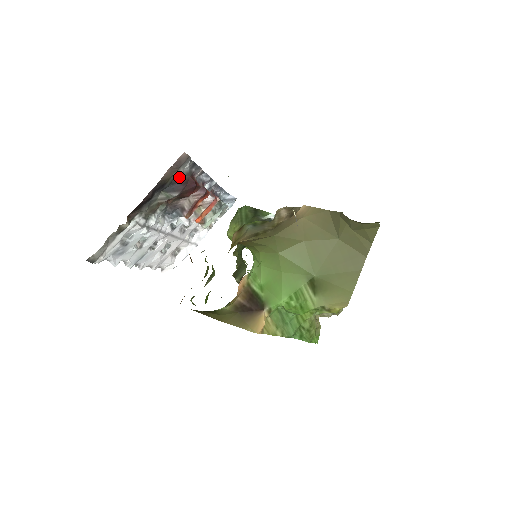
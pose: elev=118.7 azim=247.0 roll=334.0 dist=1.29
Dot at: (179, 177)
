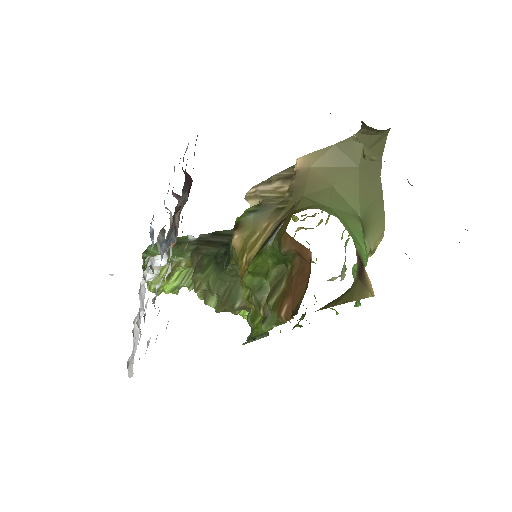
Dot at: occluded
